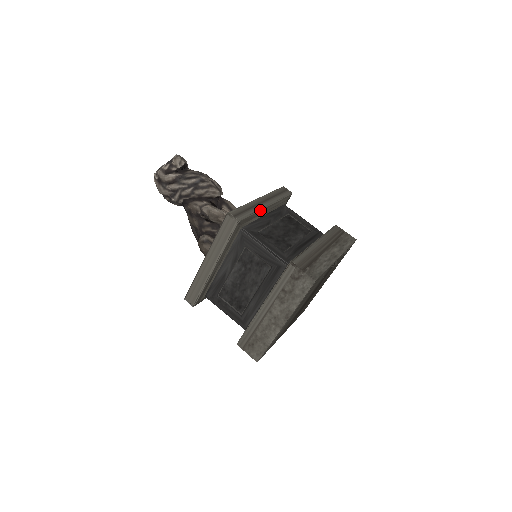
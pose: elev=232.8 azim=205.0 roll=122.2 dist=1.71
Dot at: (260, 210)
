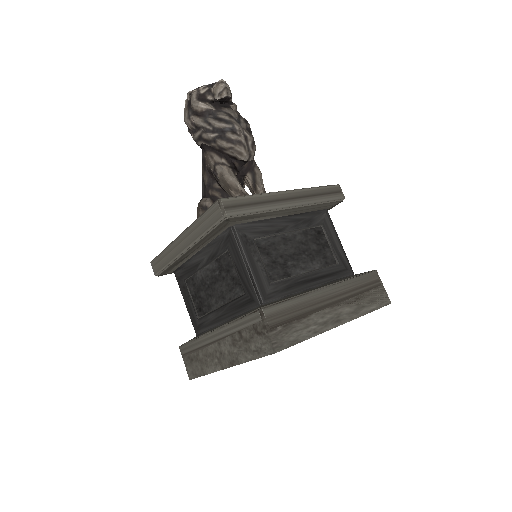
Dot at: (274, 210)
